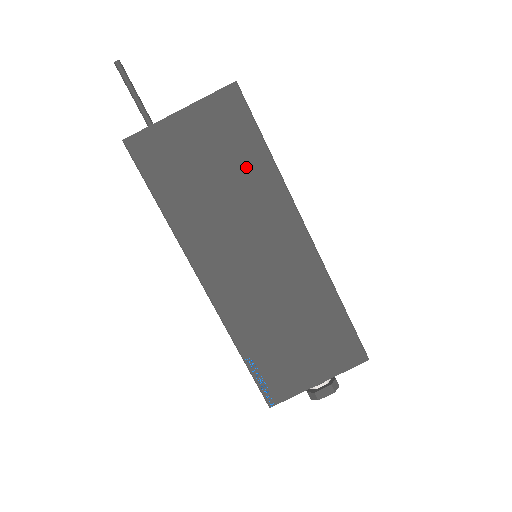
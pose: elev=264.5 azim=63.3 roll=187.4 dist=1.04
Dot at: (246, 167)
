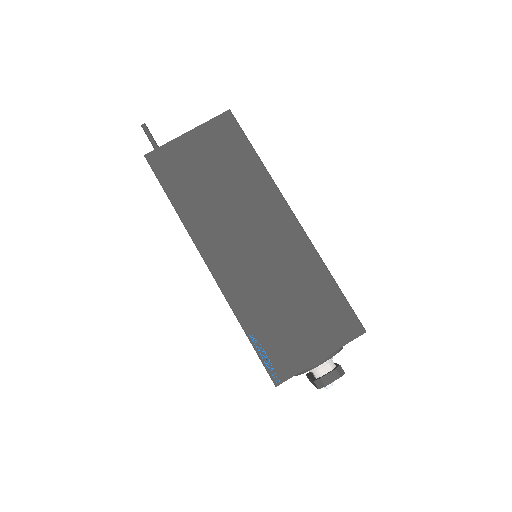
Dot at: (240, 169)
